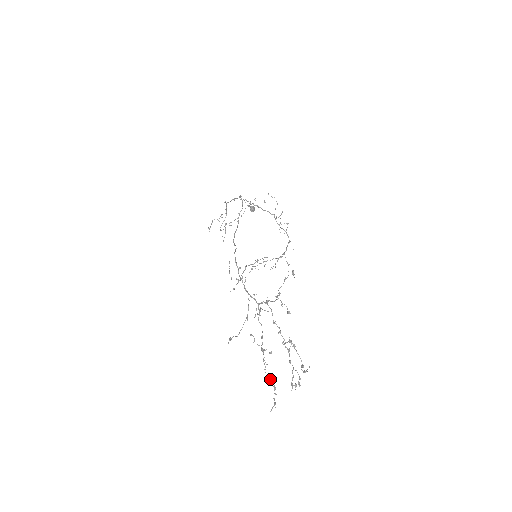
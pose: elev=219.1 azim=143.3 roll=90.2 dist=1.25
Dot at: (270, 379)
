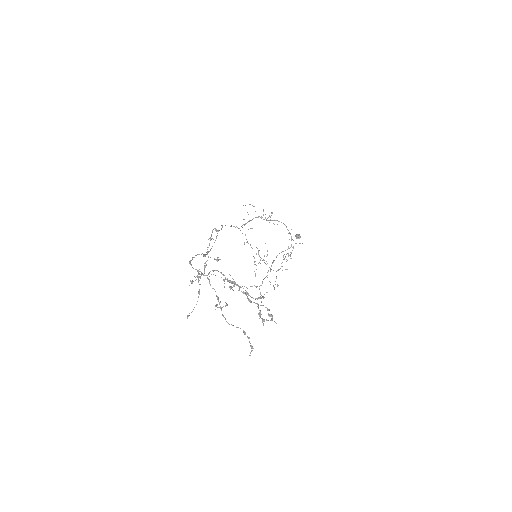
Dot at: (237, 327)
